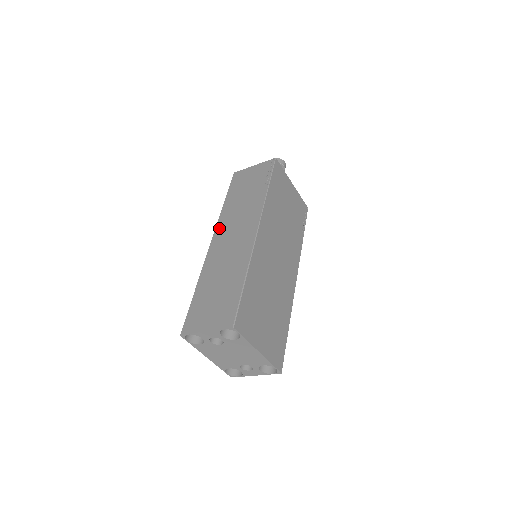
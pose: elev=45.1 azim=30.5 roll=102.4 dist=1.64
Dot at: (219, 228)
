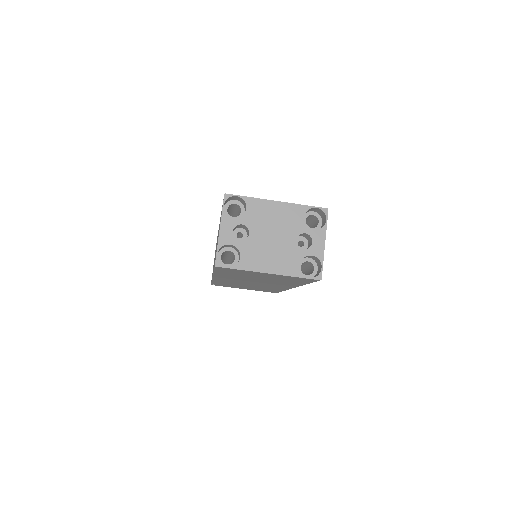
Dot at: occluded
